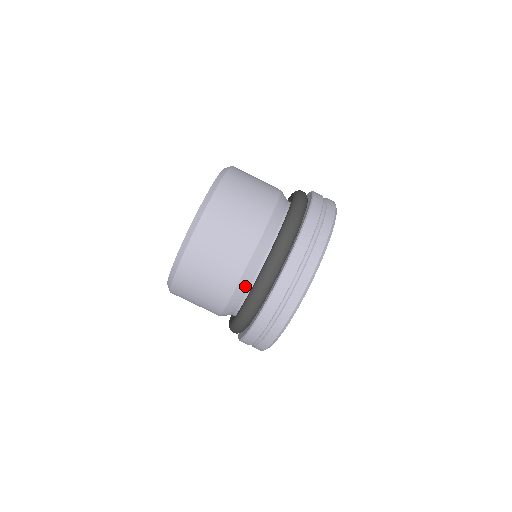
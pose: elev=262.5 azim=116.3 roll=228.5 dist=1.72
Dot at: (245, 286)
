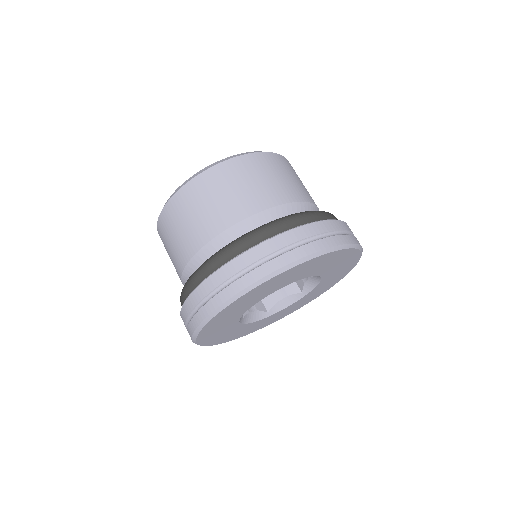
Dot at: (204, 259)
